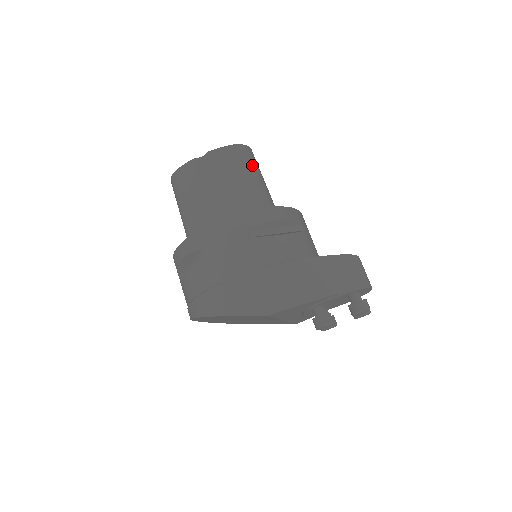
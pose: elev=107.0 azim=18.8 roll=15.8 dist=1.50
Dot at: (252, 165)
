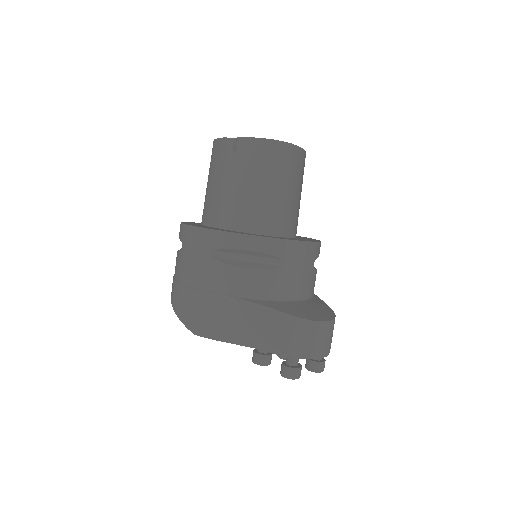
Dot at: (274, 169)
